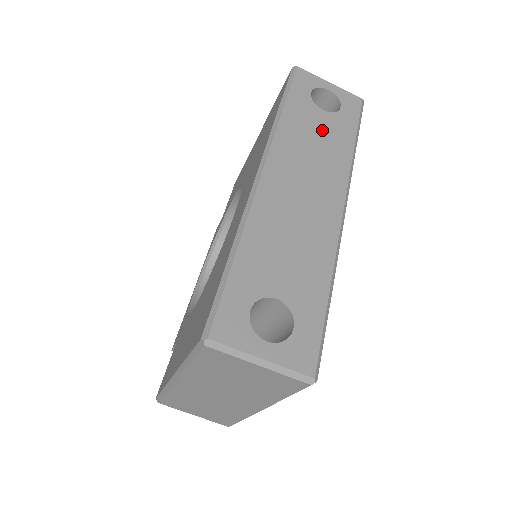
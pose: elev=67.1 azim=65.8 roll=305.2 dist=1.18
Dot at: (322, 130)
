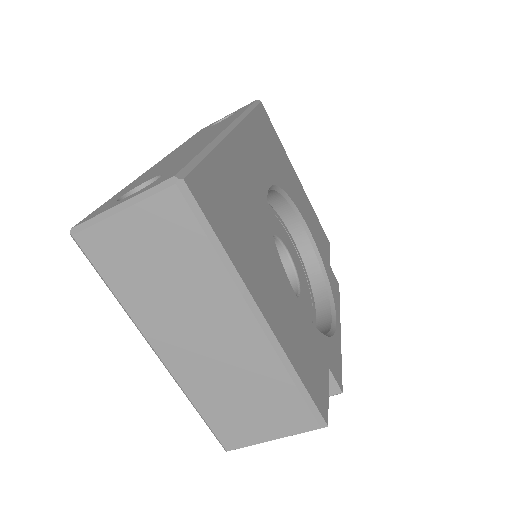
Dot at: occluded
